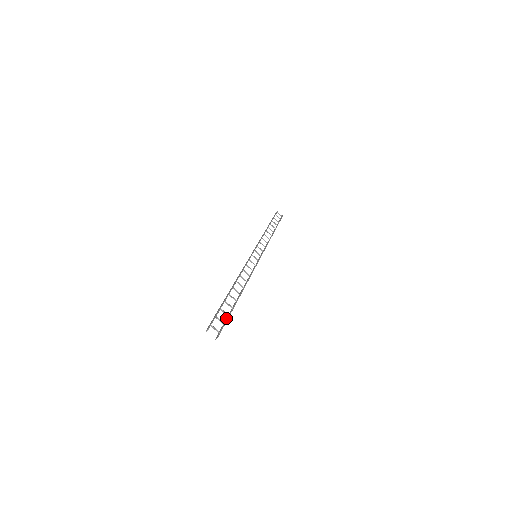
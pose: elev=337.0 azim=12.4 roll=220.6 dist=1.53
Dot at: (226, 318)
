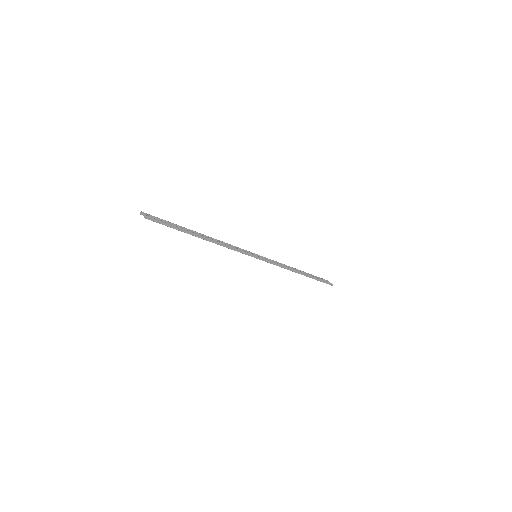
Dot at: (170, 227)
